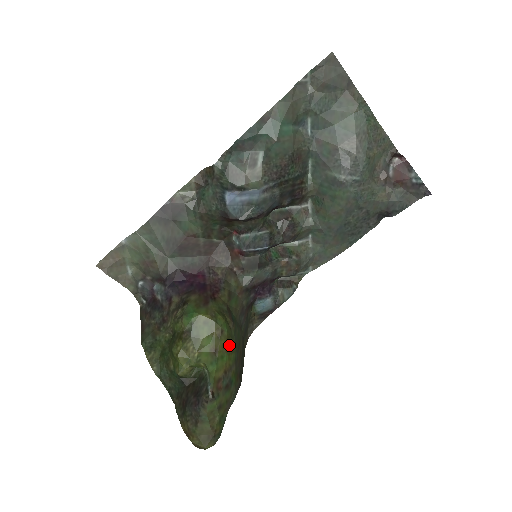
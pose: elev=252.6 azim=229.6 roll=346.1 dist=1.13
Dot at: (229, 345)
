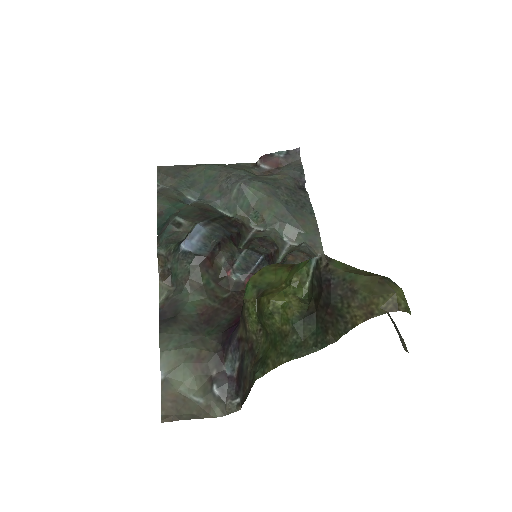
Dot at: occluded
